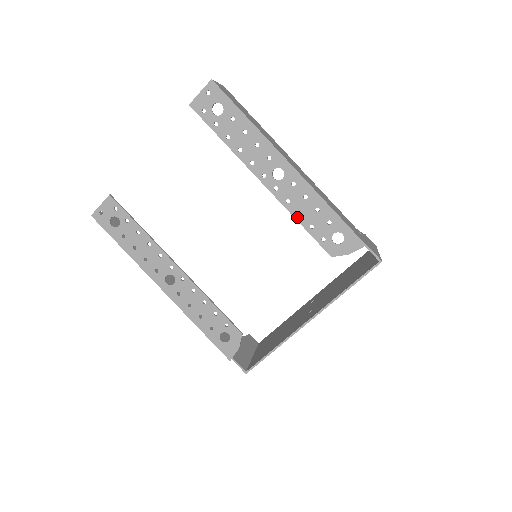
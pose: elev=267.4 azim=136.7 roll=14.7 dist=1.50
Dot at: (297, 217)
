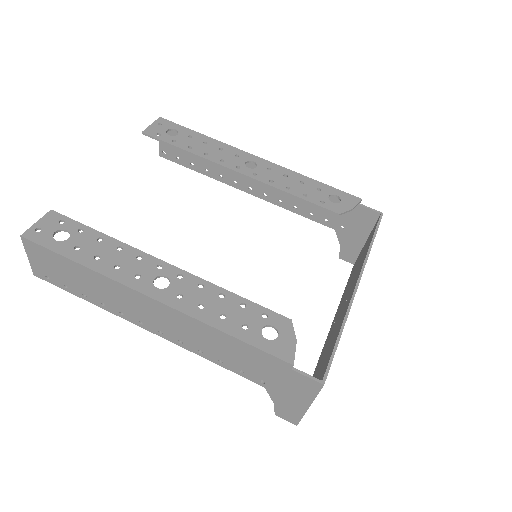
Dot at: (287, 191)
